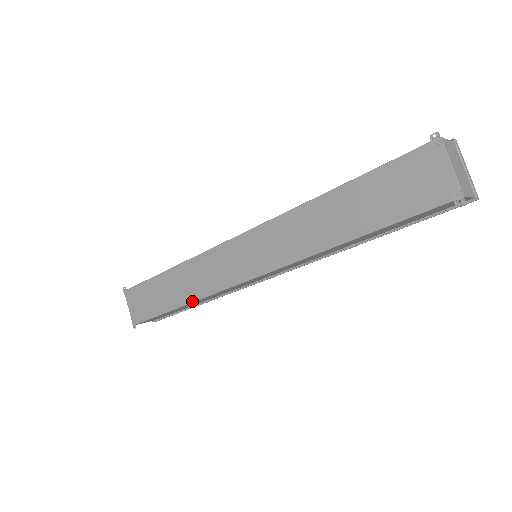
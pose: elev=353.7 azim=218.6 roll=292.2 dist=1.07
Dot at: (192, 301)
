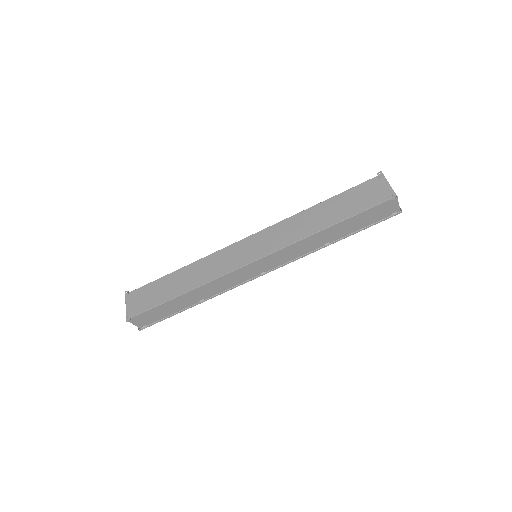
Dot at: (198, 286)
